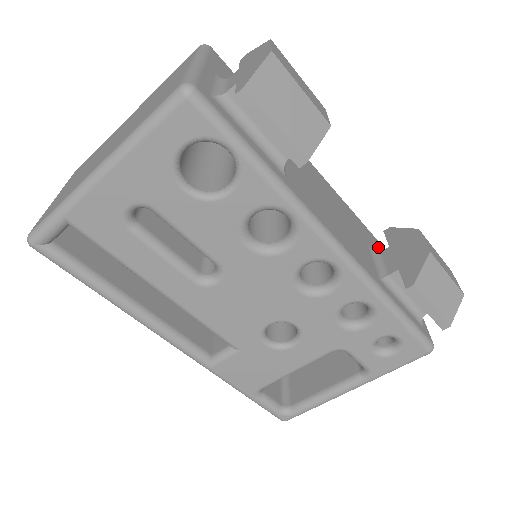
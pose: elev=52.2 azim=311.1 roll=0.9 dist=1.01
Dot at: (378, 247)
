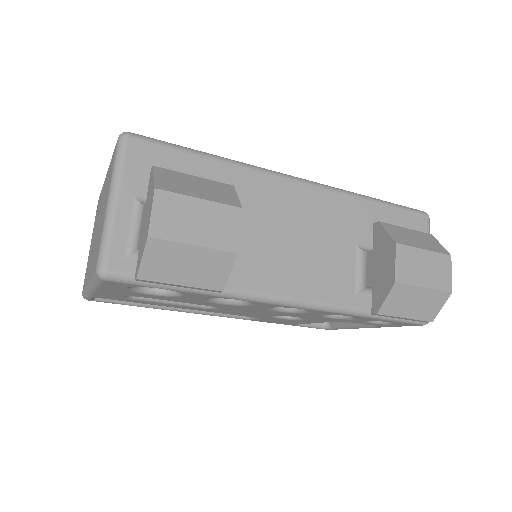
Dot at: occluded
